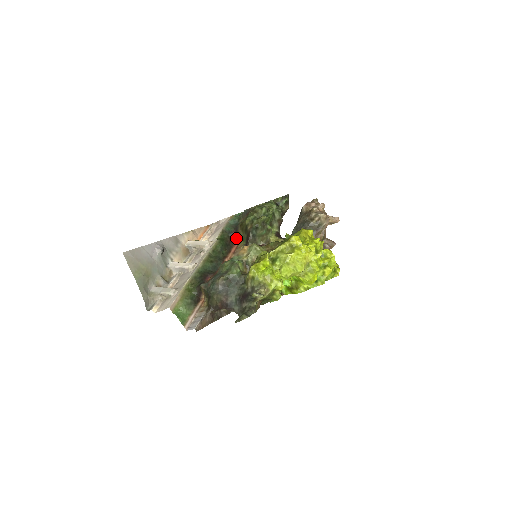
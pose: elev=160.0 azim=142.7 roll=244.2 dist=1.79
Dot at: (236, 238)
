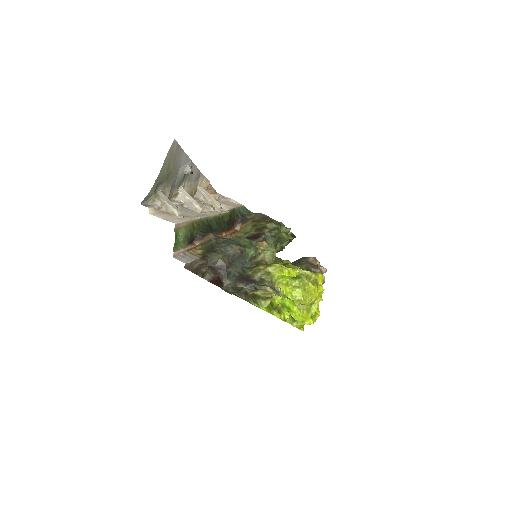
Dot at: (237, 225)
